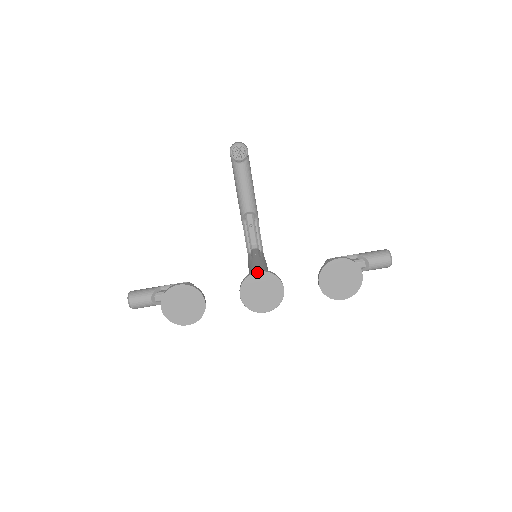
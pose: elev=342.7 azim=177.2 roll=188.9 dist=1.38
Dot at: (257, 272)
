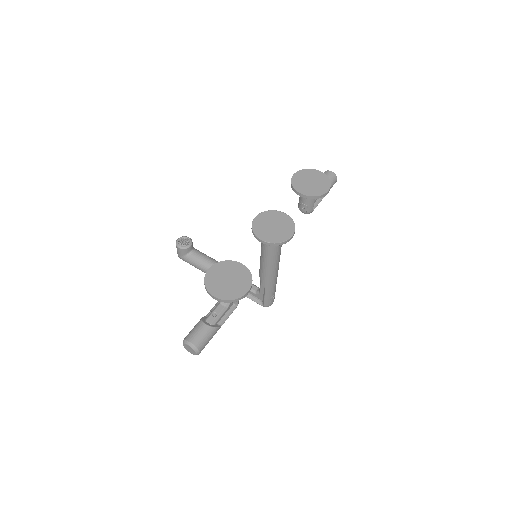
Dot at: (254, 218)
